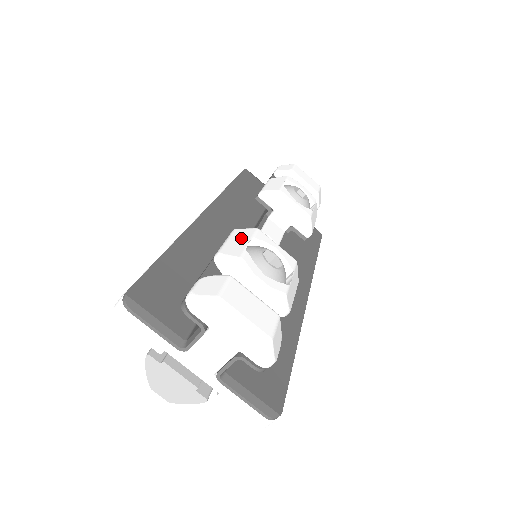
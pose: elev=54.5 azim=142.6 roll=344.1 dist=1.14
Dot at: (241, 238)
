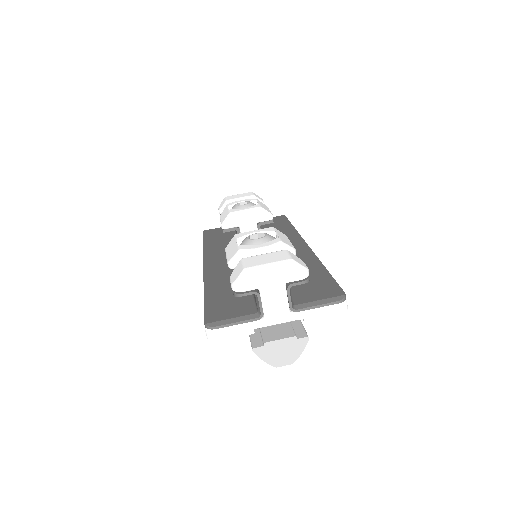
Dot at: (231, 246)
